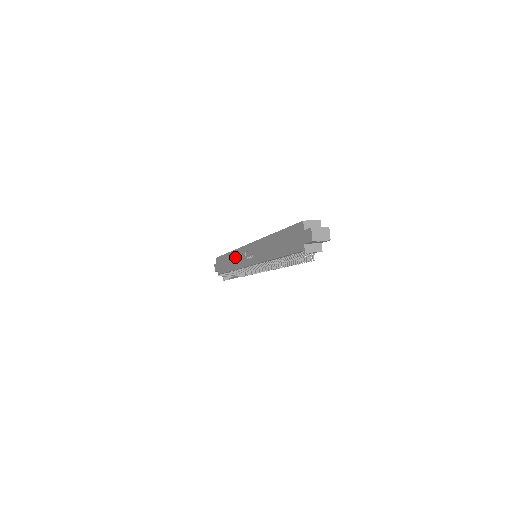
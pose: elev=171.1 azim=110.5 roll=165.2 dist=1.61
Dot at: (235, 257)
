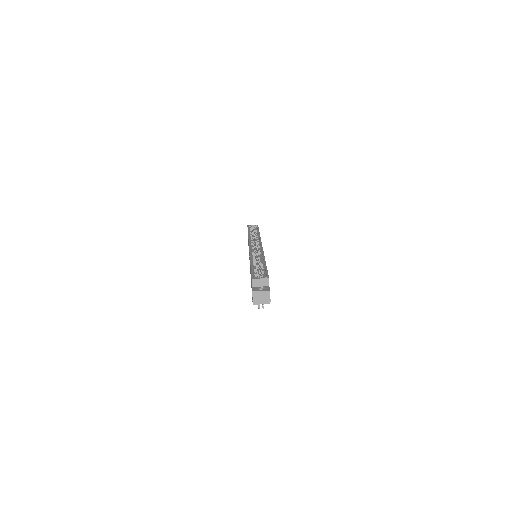
Dot at: occluded
